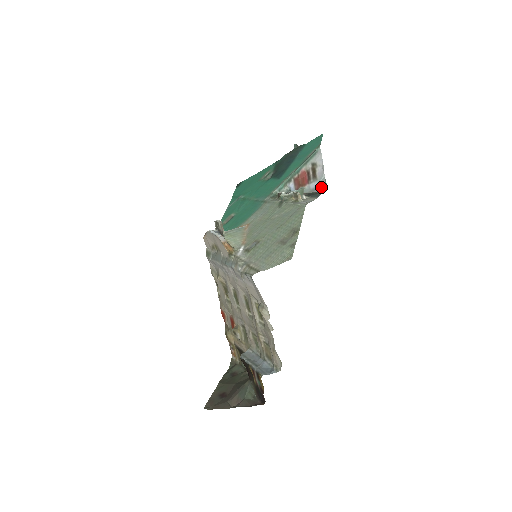
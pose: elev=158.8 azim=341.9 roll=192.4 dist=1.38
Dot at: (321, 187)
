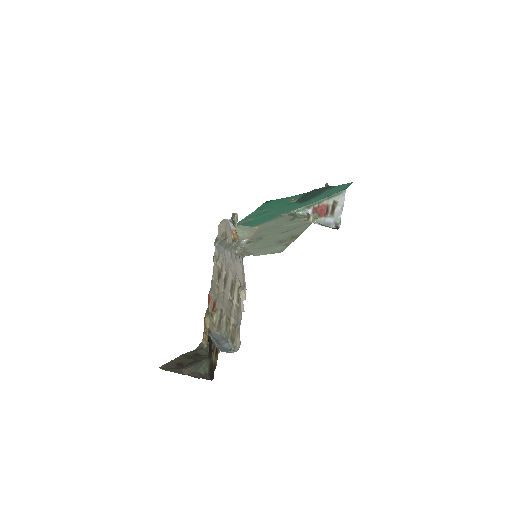
Dot at: (335, 224)
